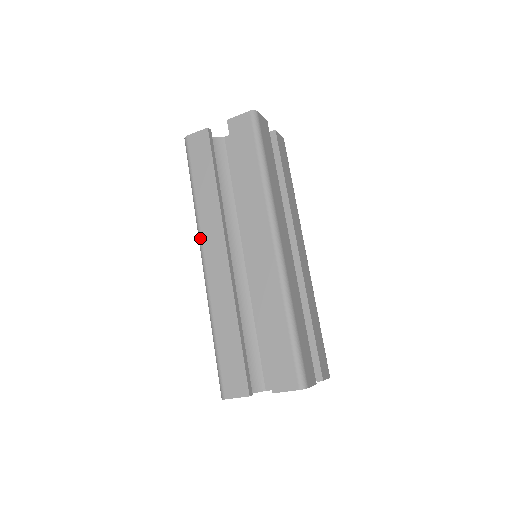
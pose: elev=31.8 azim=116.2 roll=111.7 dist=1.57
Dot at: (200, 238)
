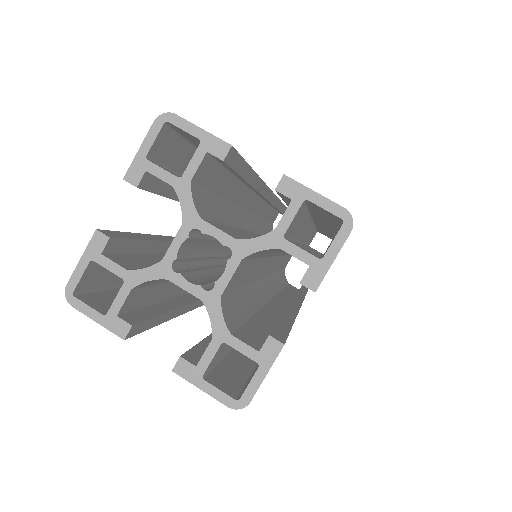
Dot at: occluded
